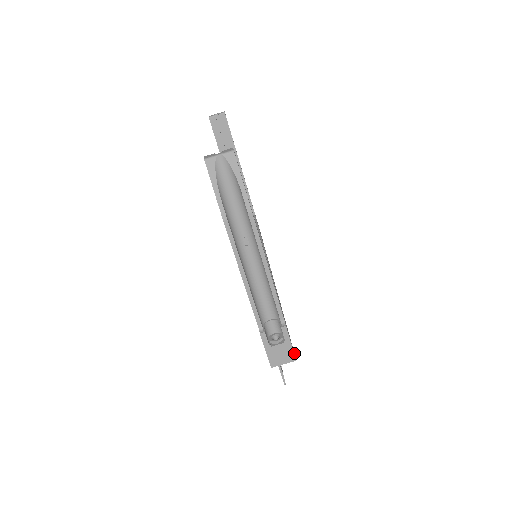
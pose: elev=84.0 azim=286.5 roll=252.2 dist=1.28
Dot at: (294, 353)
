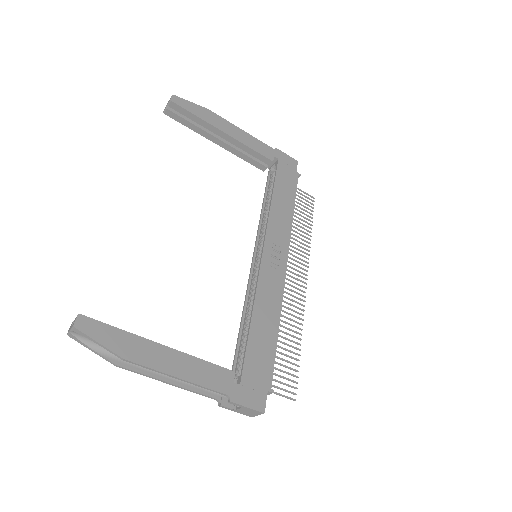
Dot at: (265, 403)
